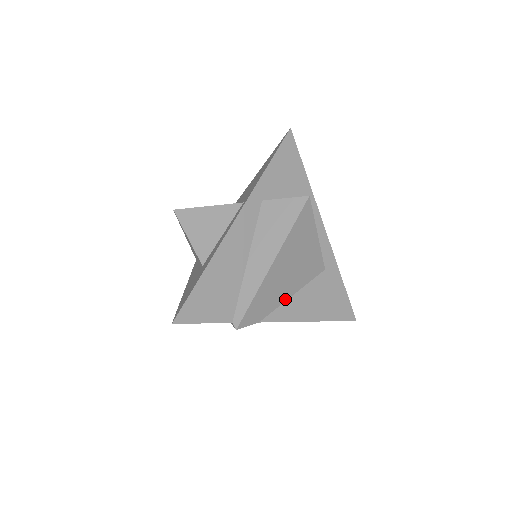
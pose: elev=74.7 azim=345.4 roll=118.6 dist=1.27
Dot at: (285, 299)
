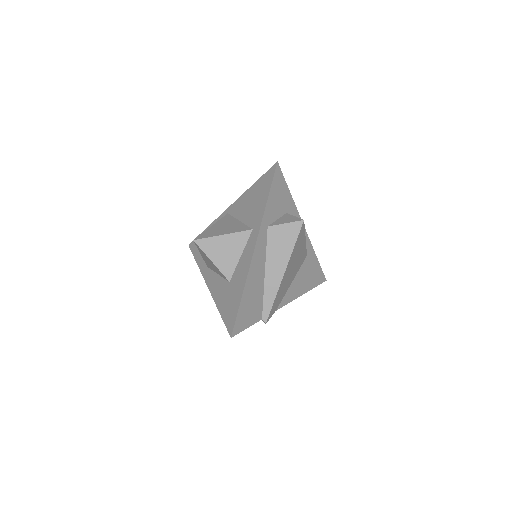
Dot at: (288, 288)
